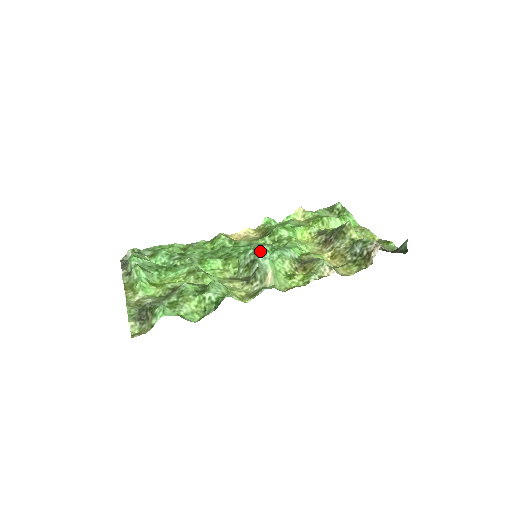
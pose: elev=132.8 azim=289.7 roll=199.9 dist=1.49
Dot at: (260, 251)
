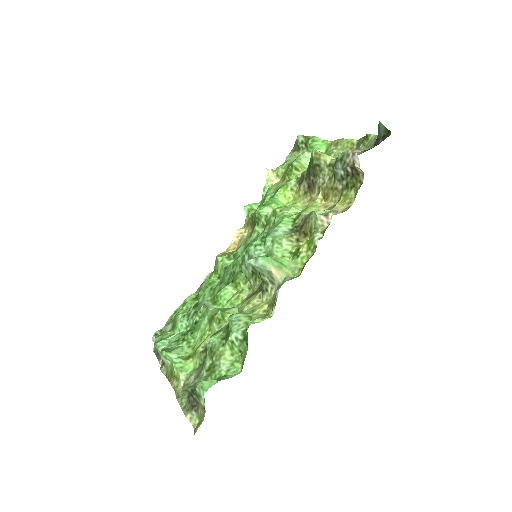
Dot at: (253, 251)
